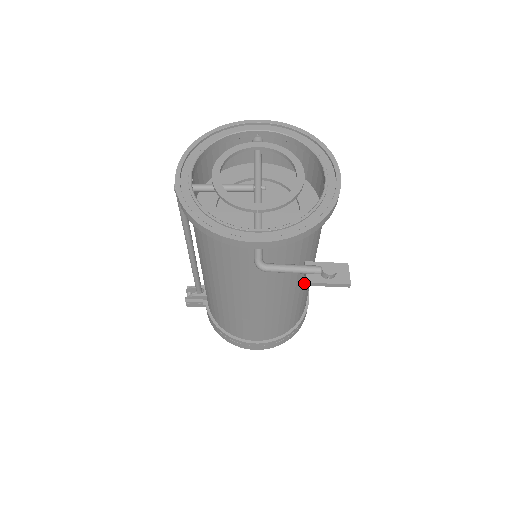
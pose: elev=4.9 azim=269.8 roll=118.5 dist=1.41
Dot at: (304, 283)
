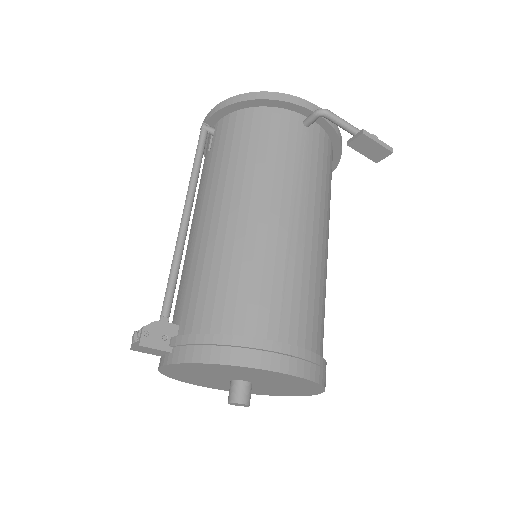
Dot at: (327, 253)
